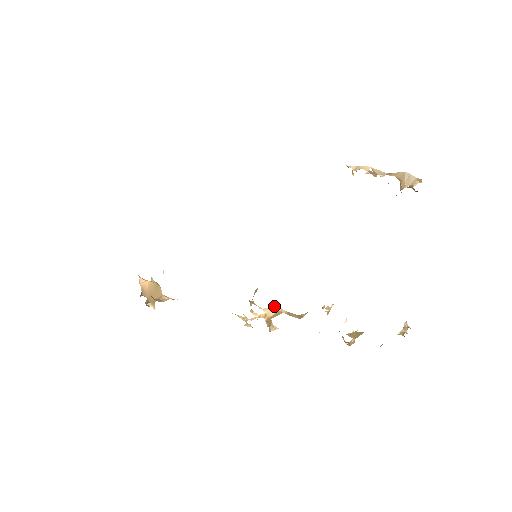
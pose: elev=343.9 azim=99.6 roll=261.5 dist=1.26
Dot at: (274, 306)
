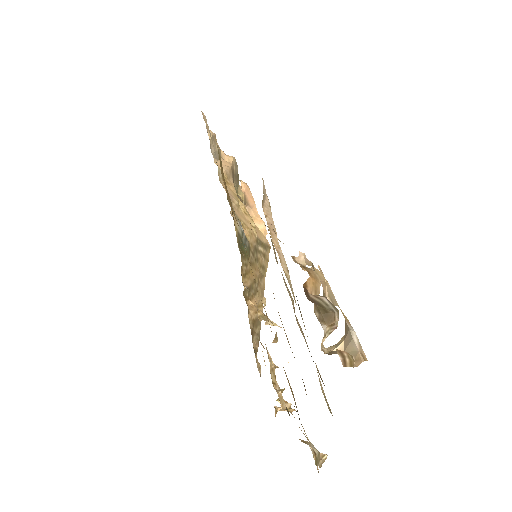
Dot at: occluded
